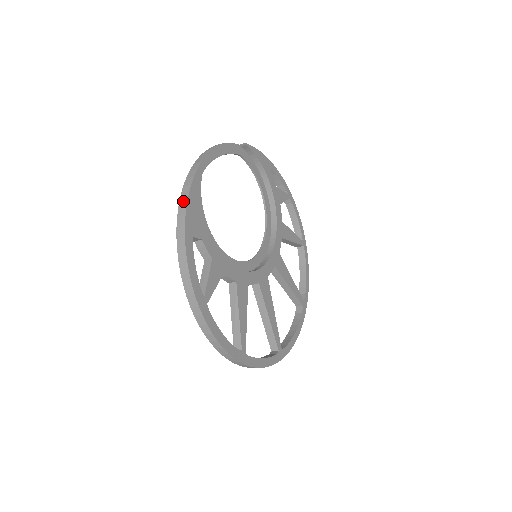
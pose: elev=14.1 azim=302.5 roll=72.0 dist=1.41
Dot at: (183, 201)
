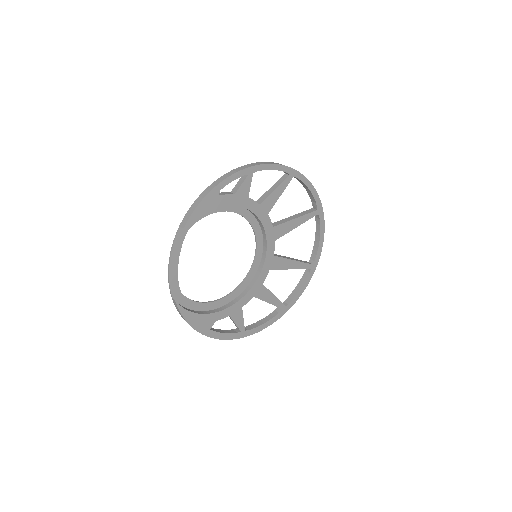
Dot at: occluded
